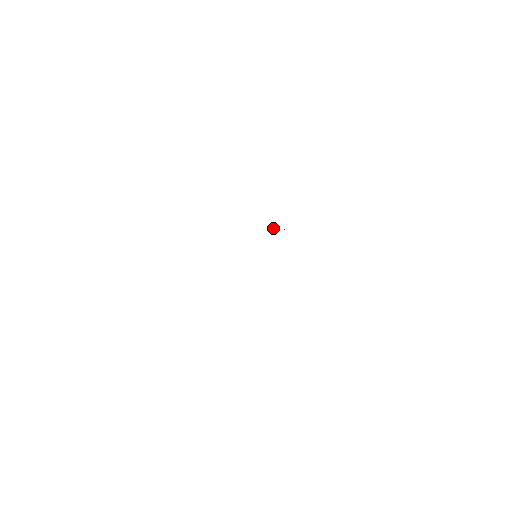
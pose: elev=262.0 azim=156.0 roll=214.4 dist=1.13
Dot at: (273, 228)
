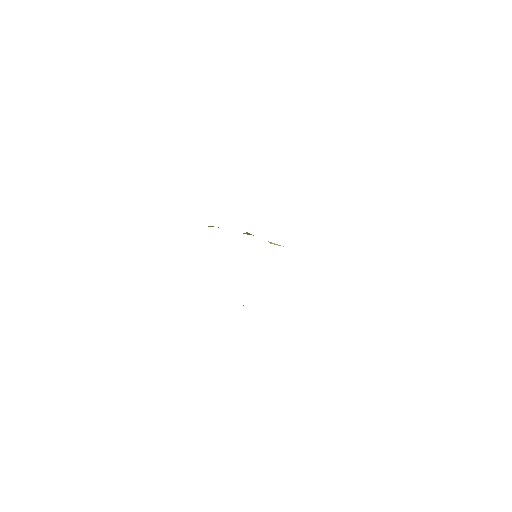
Dot at: (273, 243)
